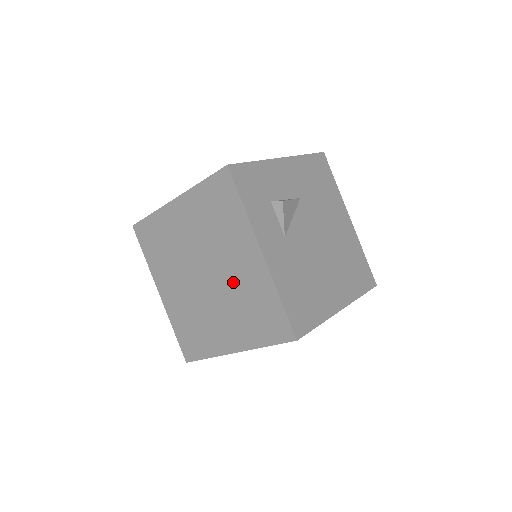
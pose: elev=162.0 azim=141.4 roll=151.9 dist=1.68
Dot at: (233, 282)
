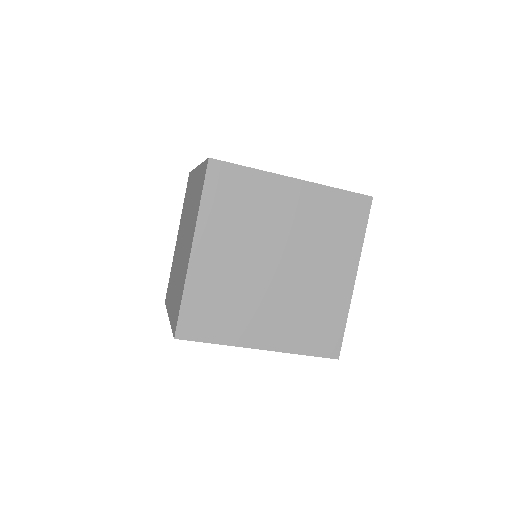
Dot at: (190, 210)
